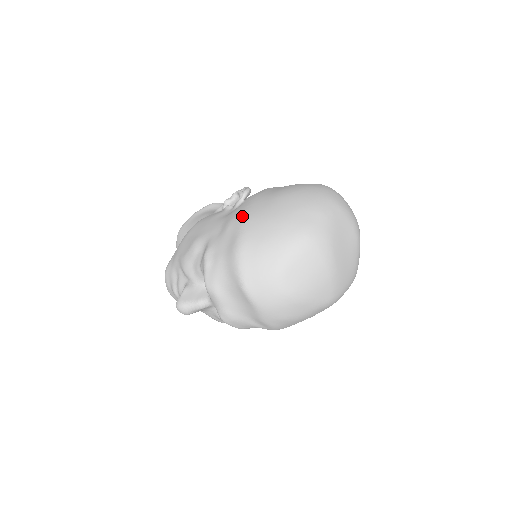
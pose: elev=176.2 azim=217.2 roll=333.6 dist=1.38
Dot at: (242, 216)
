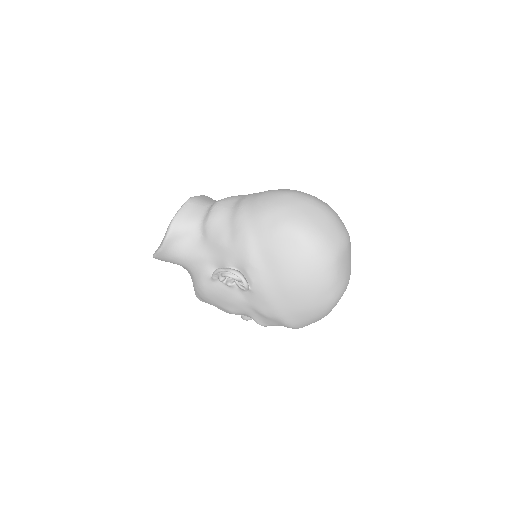
Dot at: (273, 313)
